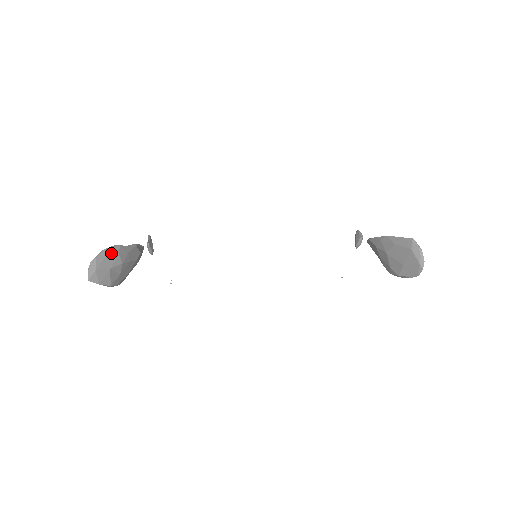
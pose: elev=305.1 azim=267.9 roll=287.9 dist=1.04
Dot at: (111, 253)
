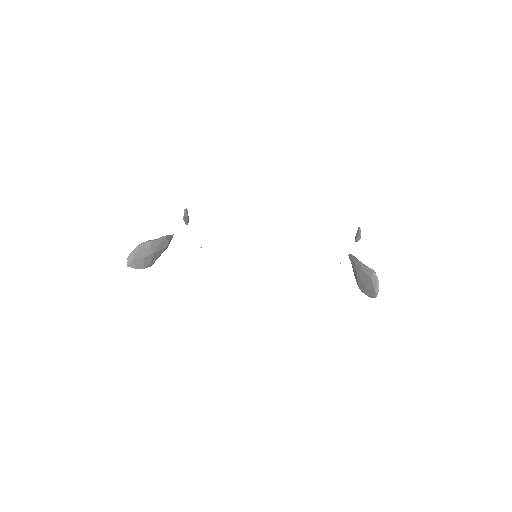
Dot at: (145, 247)
